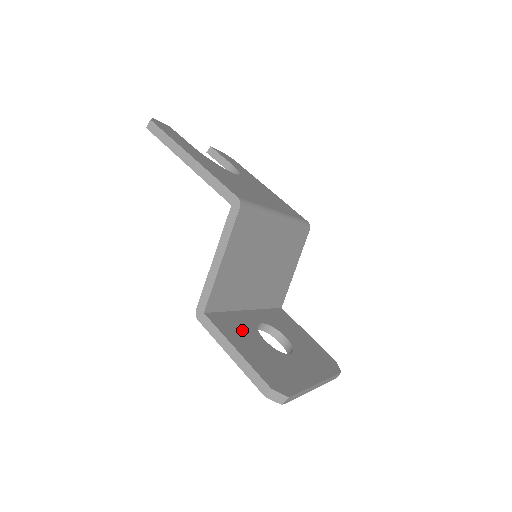
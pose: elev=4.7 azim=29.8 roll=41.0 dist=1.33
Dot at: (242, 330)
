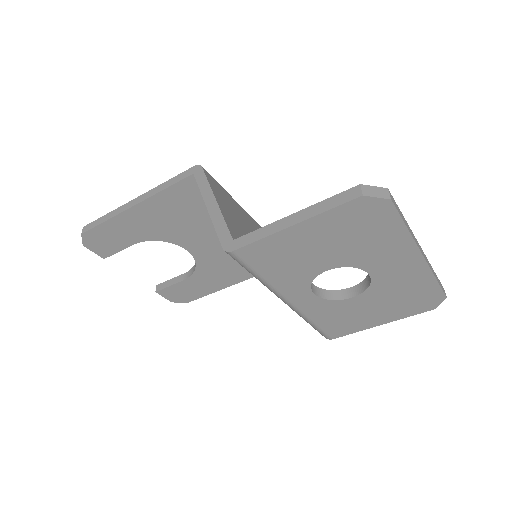
Dot at: occluded
